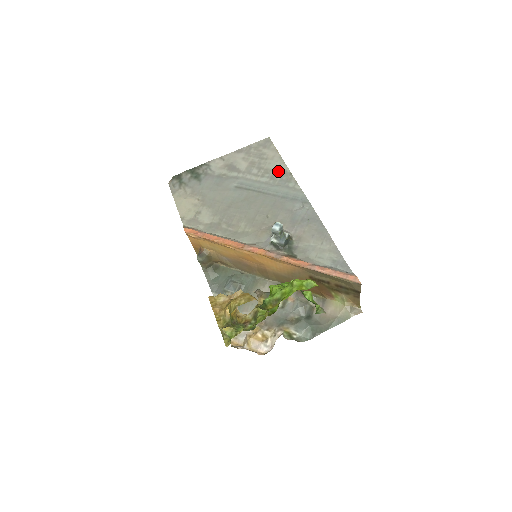
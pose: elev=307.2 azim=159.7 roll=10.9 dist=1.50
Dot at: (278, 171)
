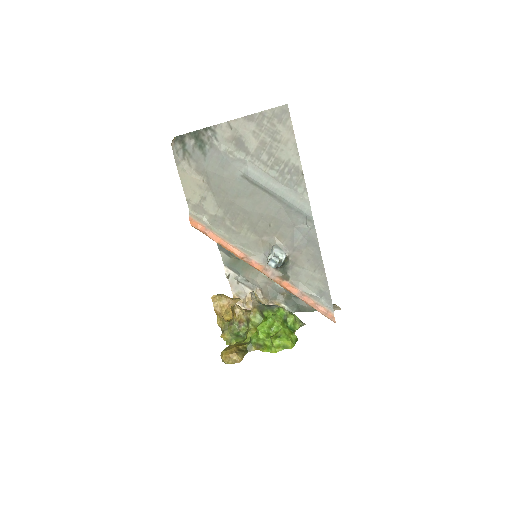
Dot at: (289, 166)
